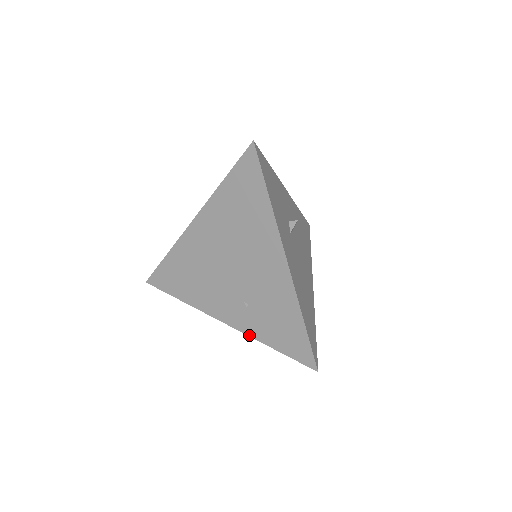
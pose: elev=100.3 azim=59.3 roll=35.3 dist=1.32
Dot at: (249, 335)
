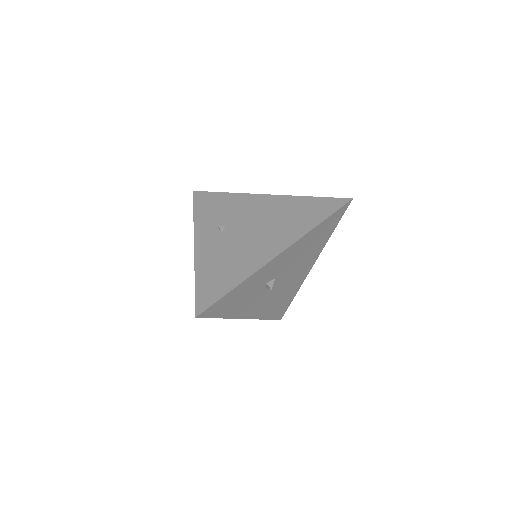
Dot at: occluded
